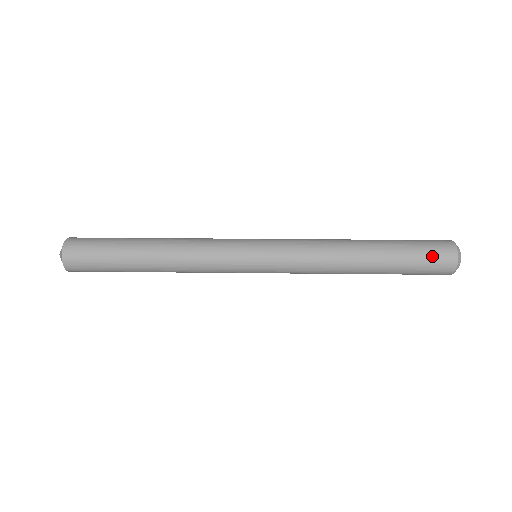
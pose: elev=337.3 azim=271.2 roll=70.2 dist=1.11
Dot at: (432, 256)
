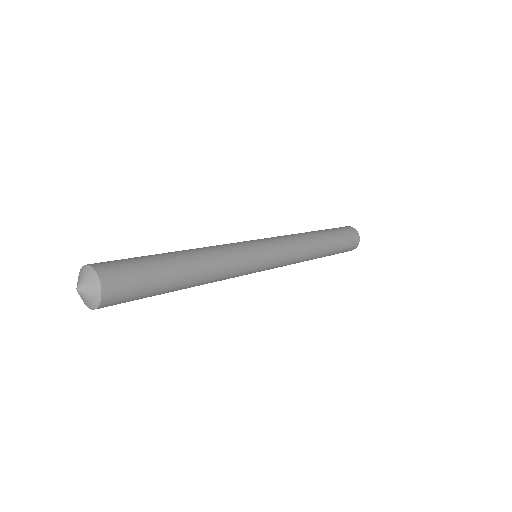
Dot at: (345, 229)
